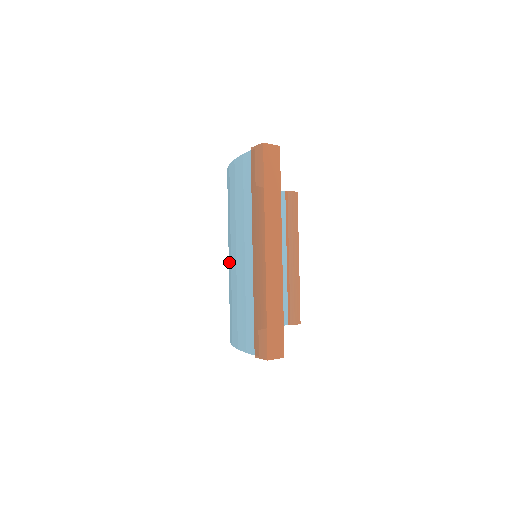
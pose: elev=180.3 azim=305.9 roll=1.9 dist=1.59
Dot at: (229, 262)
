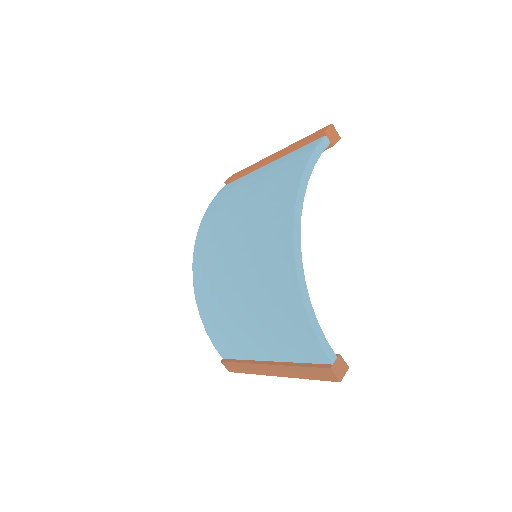
Dot at: (236, 299)
